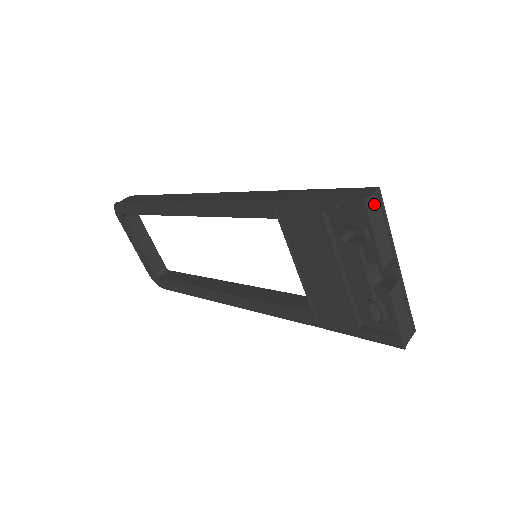
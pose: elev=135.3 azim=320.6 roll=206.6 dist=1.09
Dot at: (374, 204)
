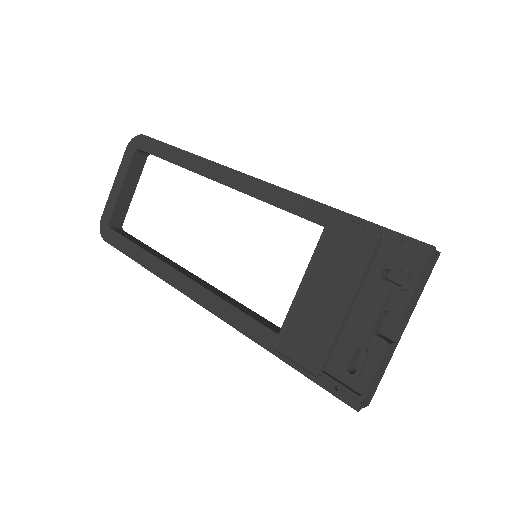
Dot at: (433, 260)
